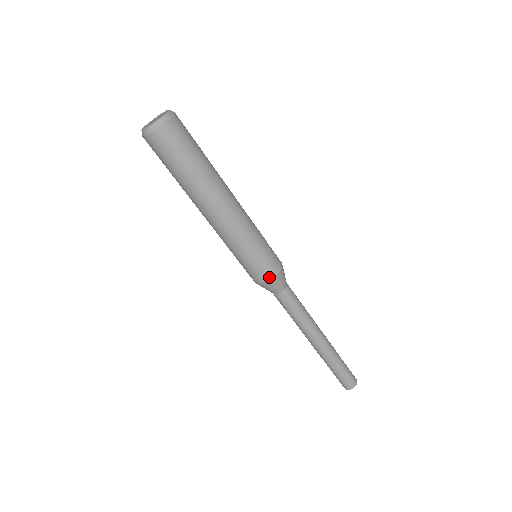
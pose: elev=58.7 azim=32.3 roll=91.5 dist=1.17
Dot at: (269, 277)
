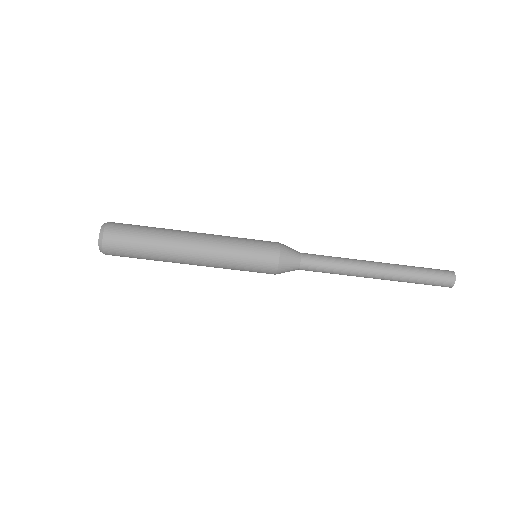
Dot at: (273, 273)
